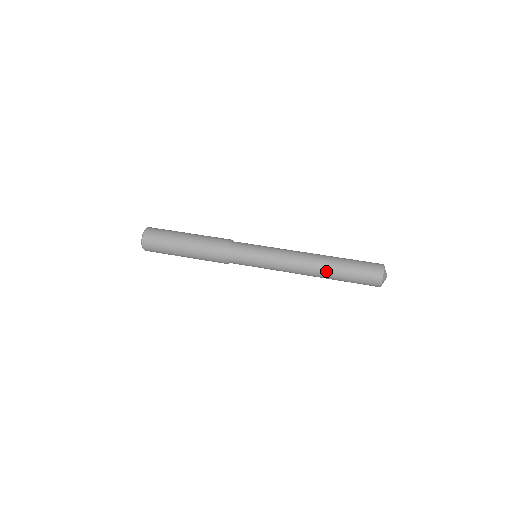
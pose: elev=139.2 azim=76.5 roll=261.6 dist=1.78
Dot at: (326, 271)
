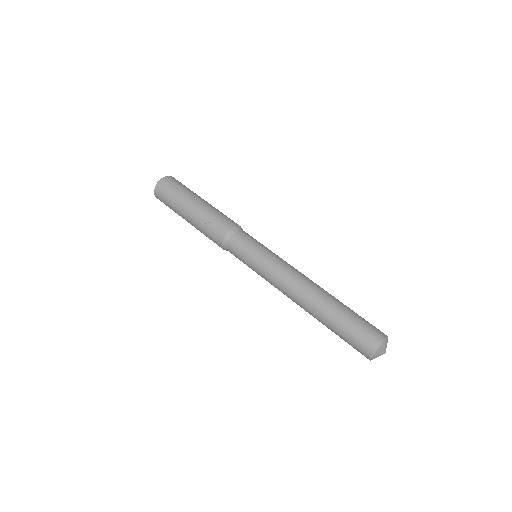
Dot at: (321, 304)
